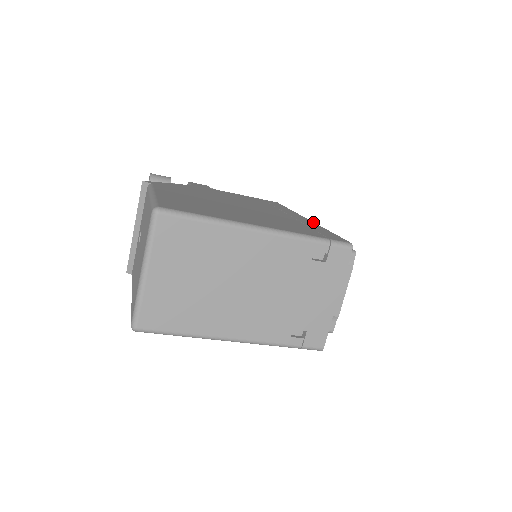
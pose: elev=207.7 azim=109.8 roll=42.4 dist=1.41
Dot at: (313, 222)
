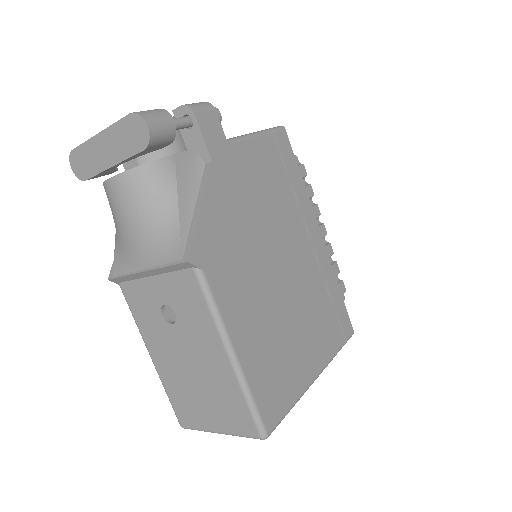
Dot at: occluded
